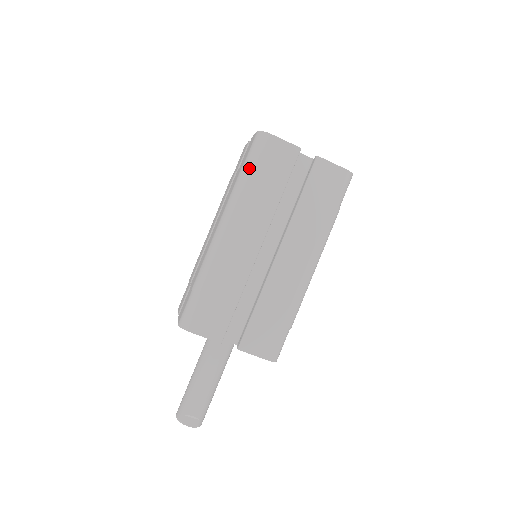
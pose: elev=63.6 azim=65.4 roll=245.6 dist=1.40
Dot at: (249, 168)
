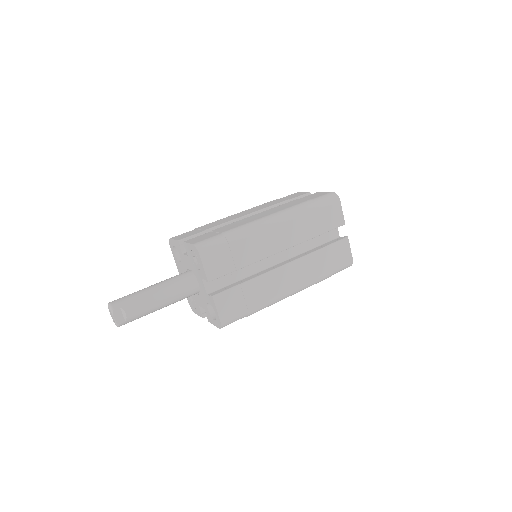
Dot at: (315, 204)
